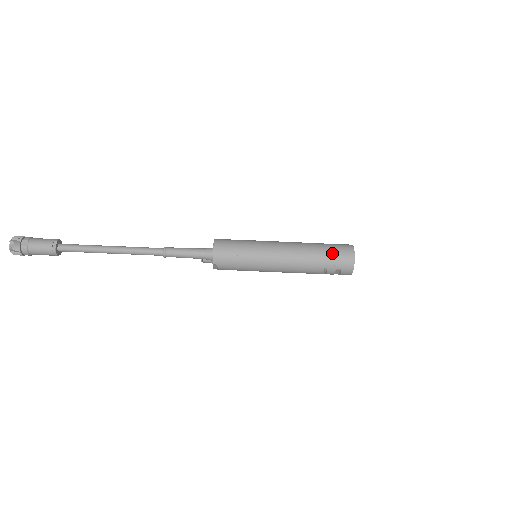
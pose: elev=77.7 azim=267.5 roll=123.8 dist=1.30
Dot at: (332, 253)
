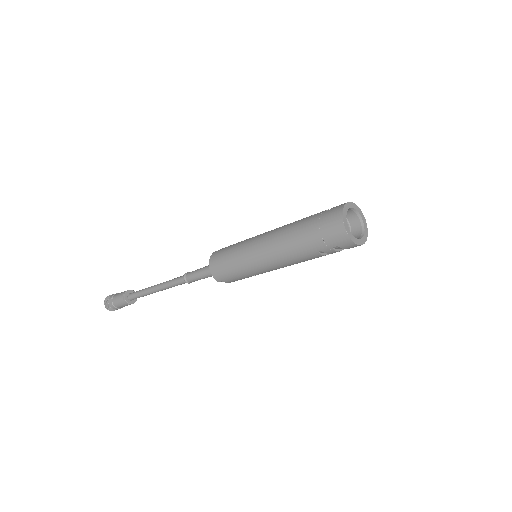
Dot at: (316, 231)
